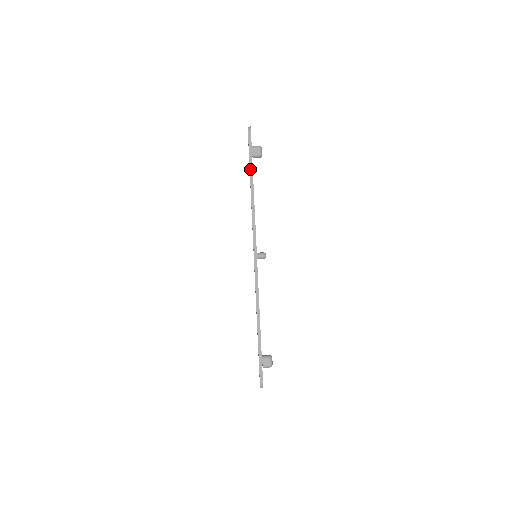
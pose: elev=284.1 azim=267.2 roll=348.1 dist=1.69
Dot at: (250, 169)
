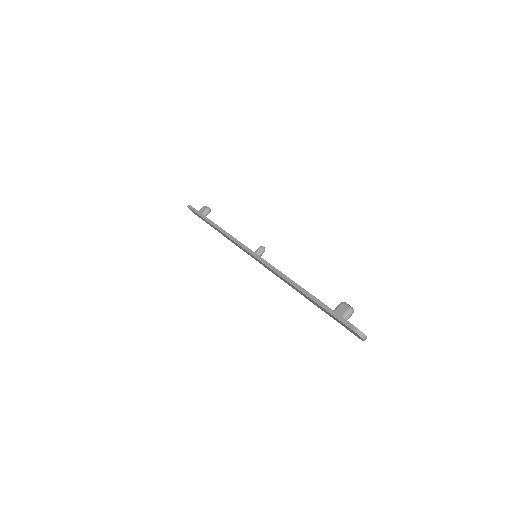
Dot at: (204, 219)
